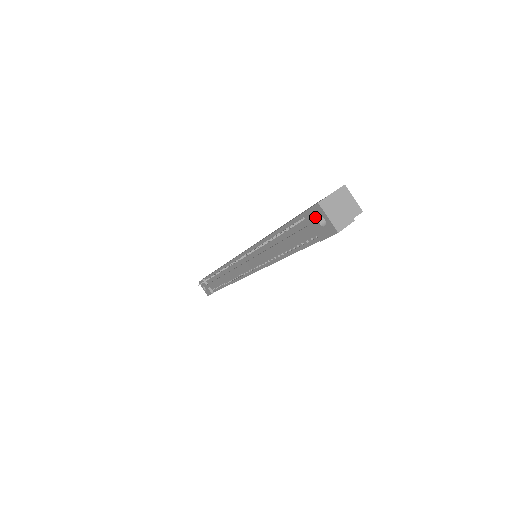
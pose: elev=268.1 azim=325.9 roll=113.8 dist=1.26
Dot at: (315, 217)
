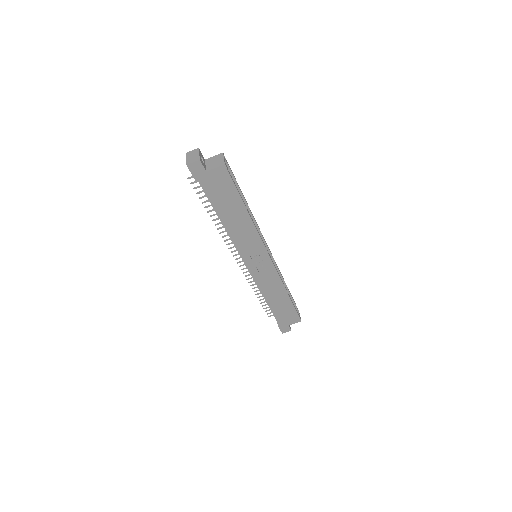
Dot at: occluded
